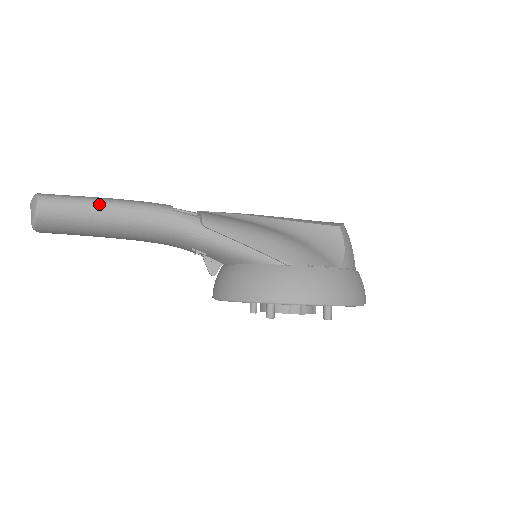
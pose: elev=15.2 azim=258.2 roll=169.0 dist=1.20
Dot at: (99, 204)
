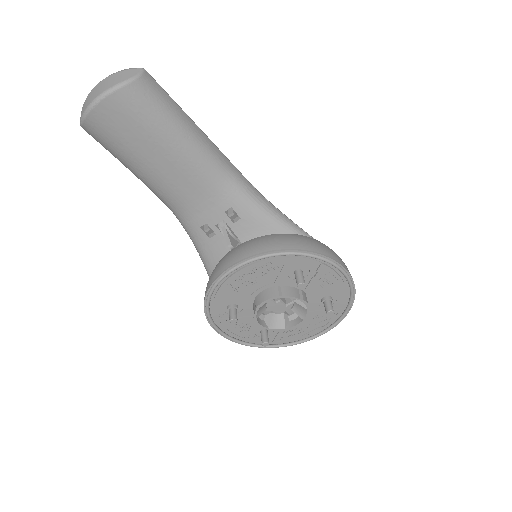
Dot at: occluded
